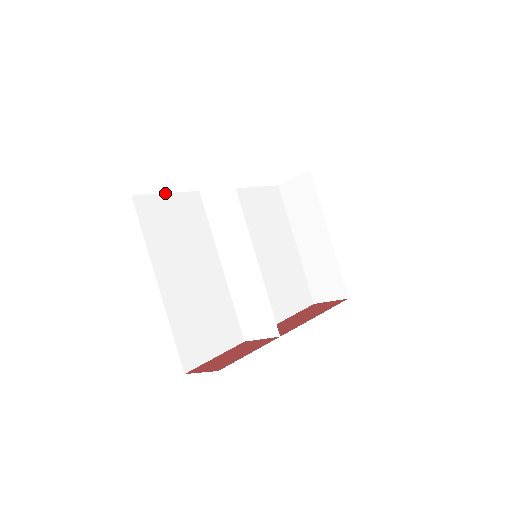
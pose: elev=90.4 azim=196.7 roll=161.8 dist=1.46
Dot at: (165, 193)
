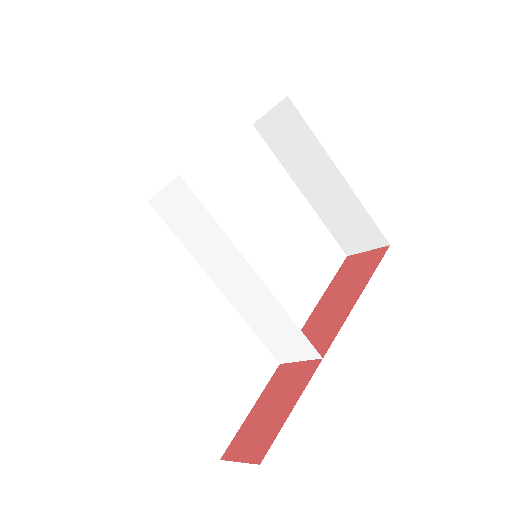
Dot at: (99, 236)
